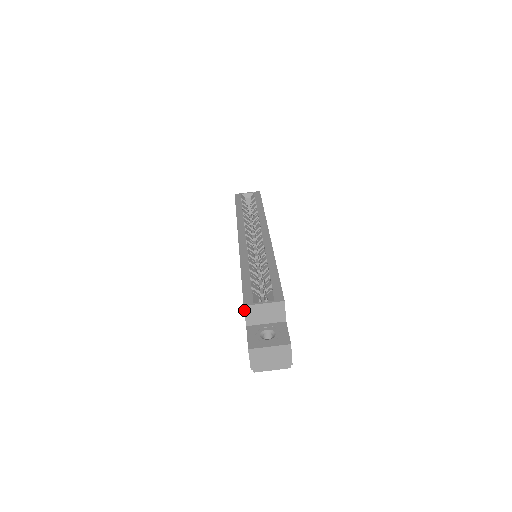
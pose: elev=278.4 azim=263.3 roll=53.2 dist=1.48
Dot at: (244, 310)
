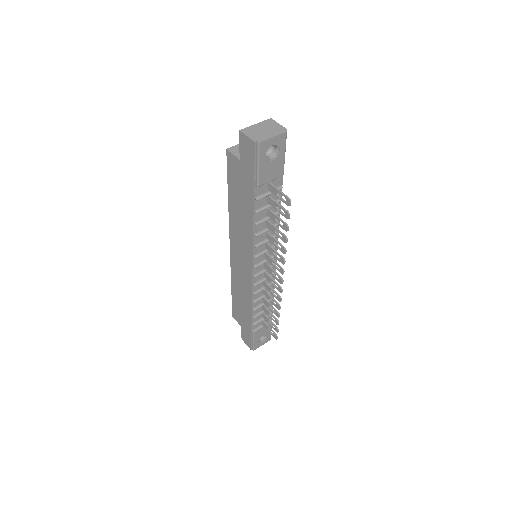
Dot at: (229, 151)
